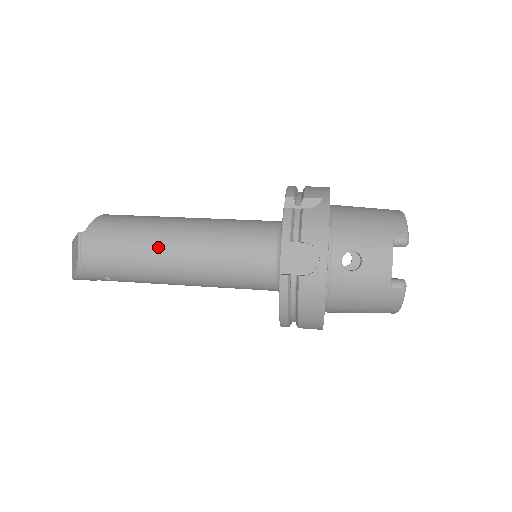
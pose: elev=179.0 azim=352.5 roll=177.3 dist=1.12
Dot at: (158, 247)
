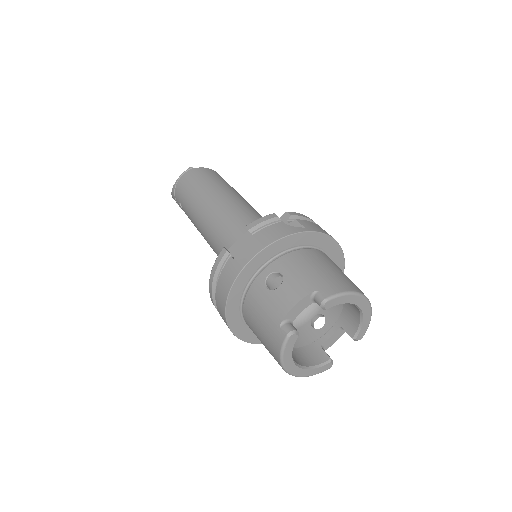
Dot at: (208, 199)
